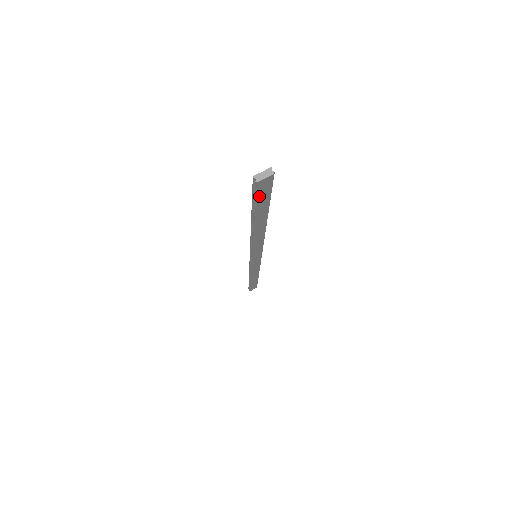
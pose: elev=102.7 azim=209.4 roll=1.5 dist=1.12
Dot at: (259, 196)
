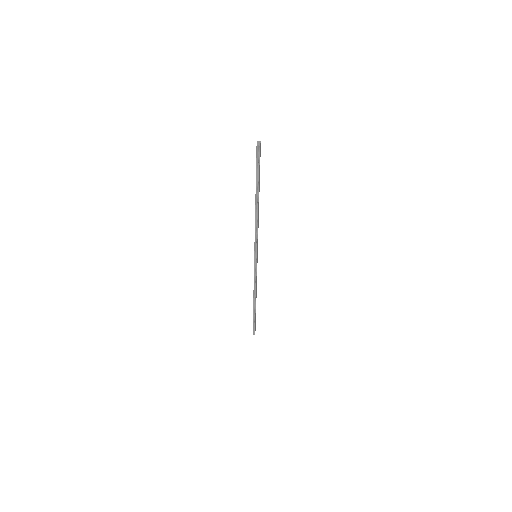
Dot at: (259, 162)
